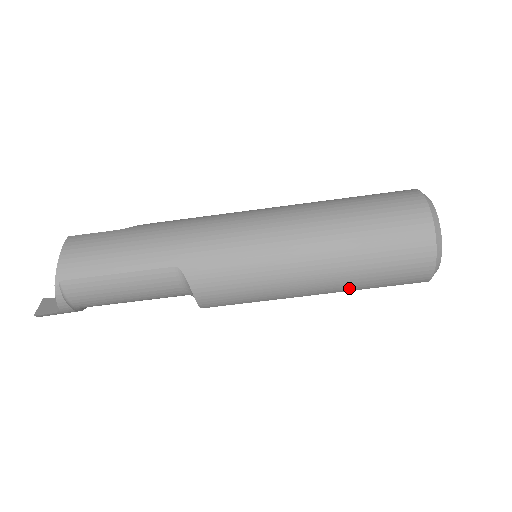
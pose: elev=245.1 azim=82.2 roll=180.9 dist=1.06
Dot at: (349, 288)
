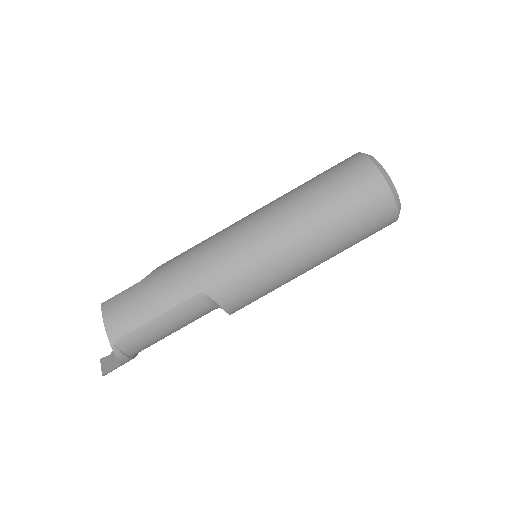
Dot at: (339, 252)
